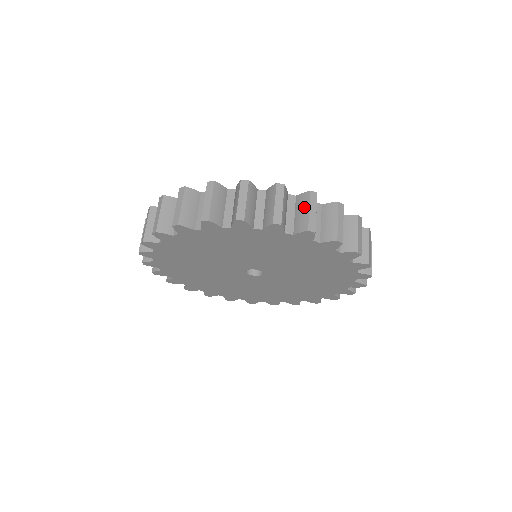
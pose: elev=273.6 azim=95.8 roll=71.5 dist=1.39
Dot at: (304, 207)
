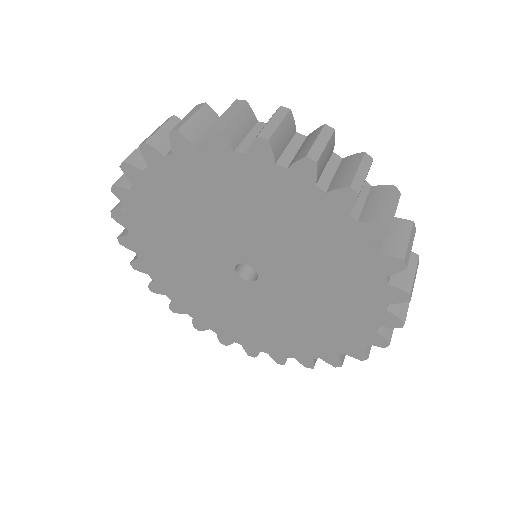
Dot at: (311, 139)
